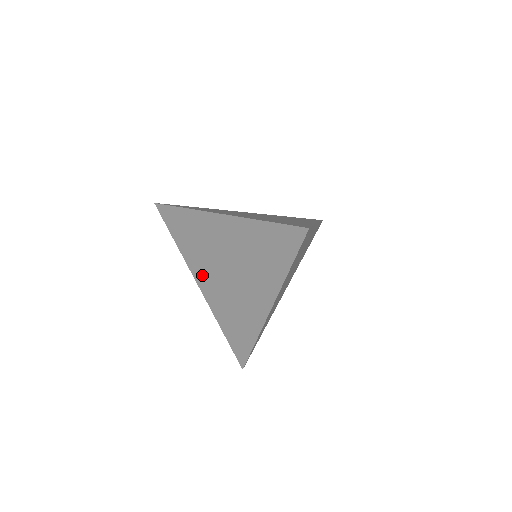
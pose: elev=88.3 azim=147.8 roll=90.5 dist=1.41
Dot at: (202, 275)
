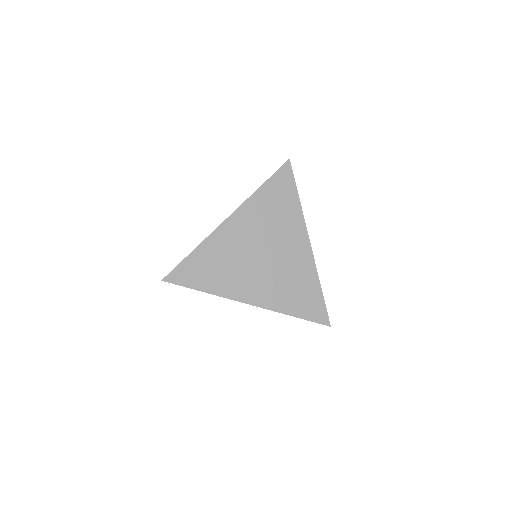
Dot at: occluded
